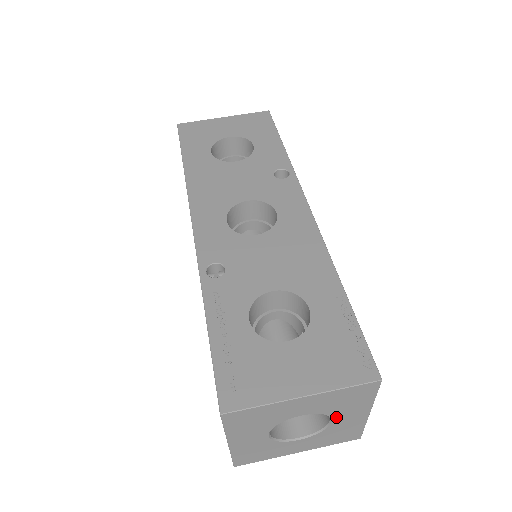
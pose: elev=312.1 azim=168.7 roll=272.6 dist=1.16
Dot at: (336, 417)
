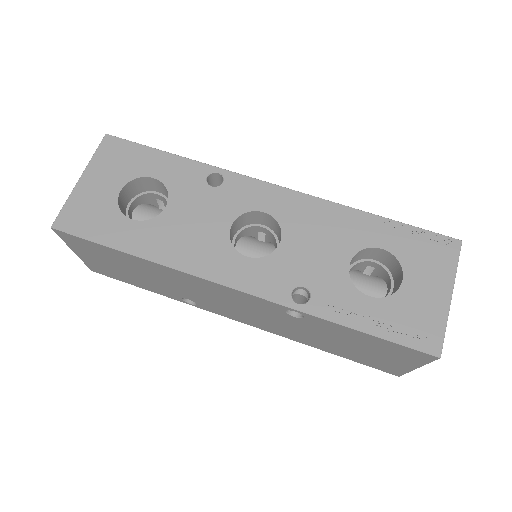
Dot at: occluded
